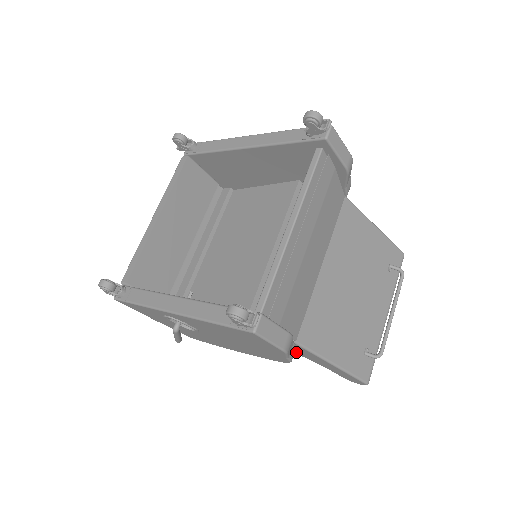
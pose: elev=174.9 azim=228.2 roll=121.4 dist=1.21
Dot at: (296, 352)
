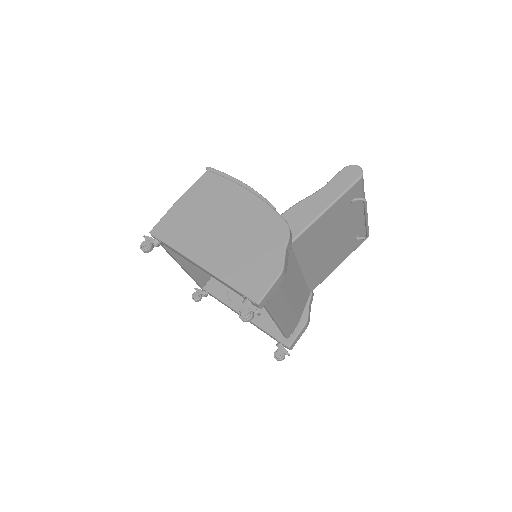
Dot at: occluded
